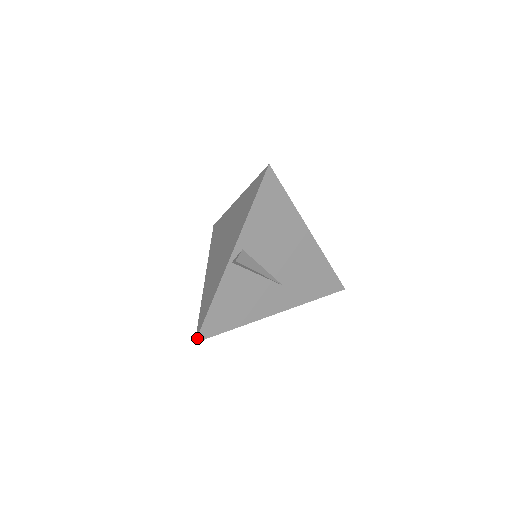
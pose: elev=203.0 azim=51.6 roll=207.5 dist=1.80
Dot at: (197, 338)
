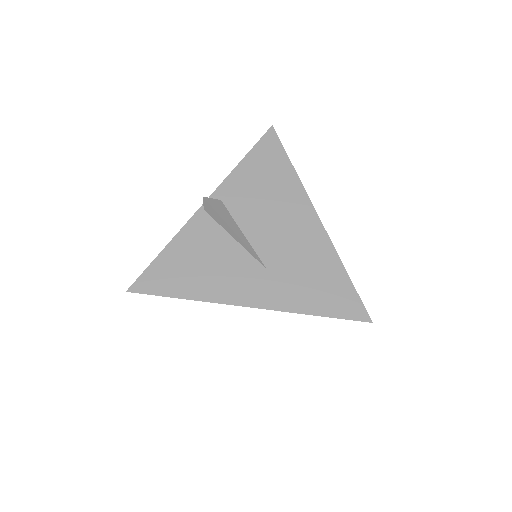
Dot at: (131, 287)
